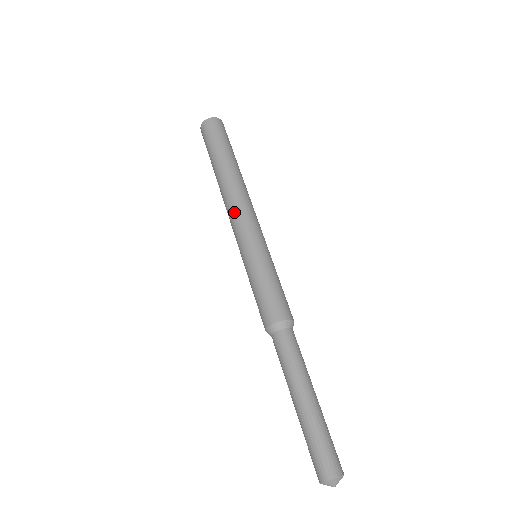
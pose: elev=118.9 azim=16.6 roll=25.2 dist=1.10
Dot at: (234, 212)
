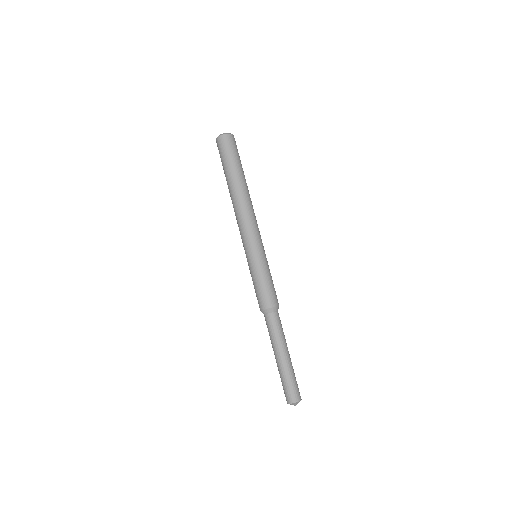
Dot at: (248, 221)
